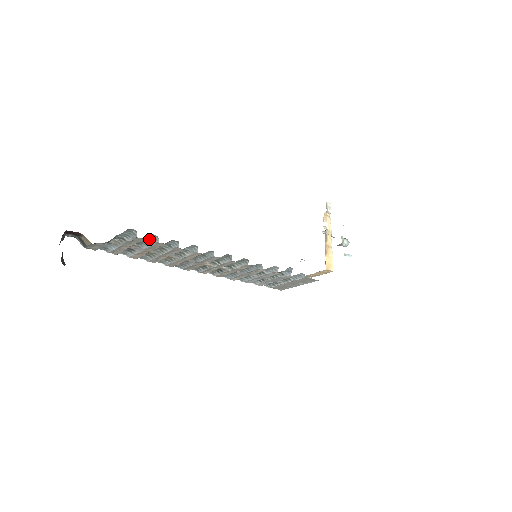
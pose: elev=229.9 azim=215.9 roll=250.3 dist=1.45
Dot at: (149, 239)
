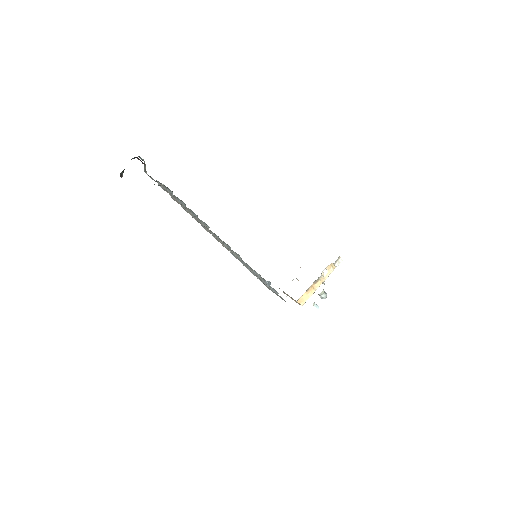
Dot at: occluded
